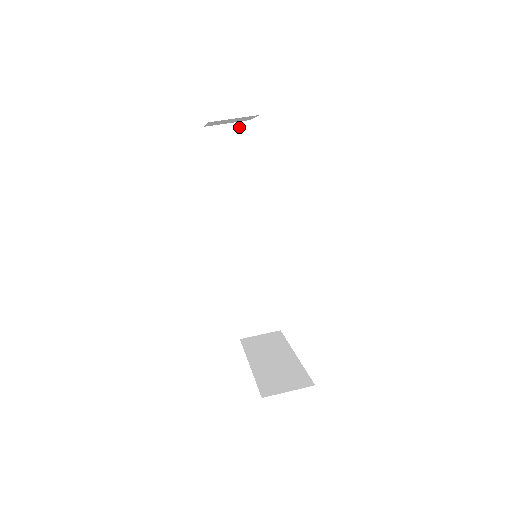
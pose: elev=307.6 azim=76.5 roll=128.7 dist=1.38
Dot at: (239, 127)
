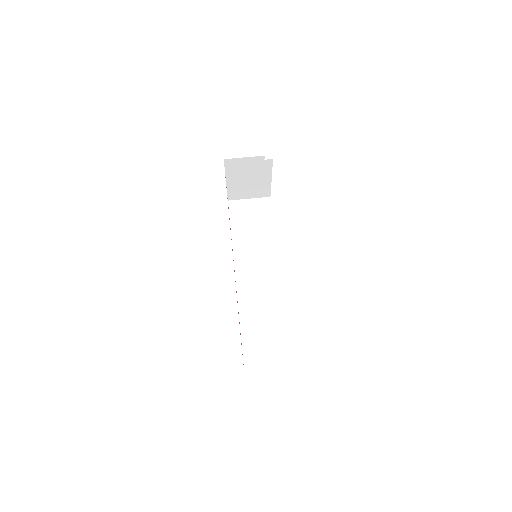
Dot at: occluded
